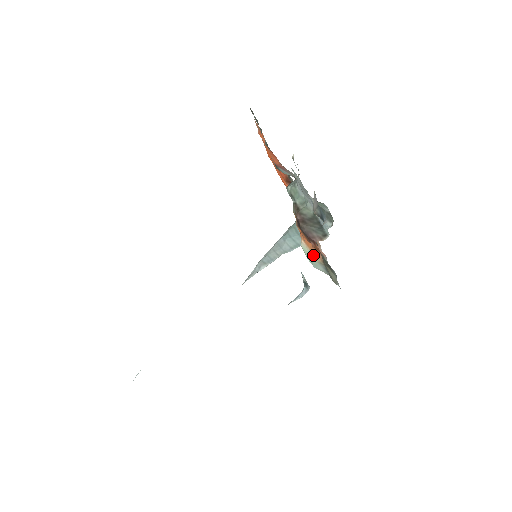
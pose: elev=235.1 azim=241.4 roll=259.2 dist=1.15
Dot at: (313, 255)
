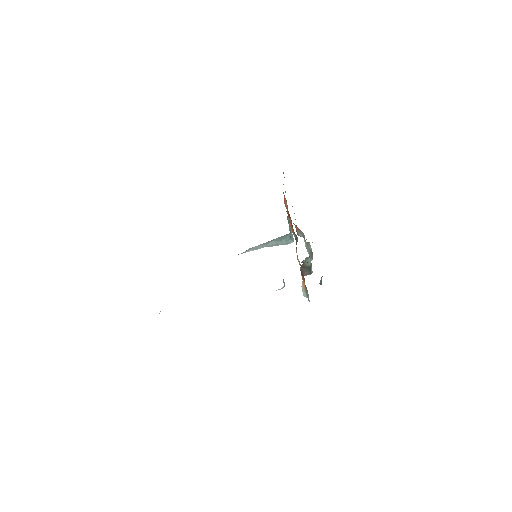
Dot at: (303, 286)
